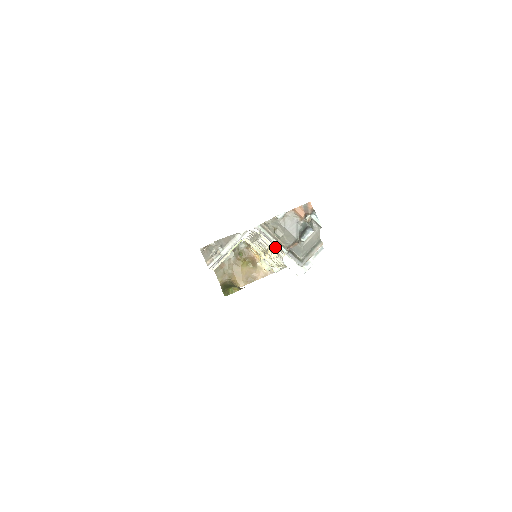
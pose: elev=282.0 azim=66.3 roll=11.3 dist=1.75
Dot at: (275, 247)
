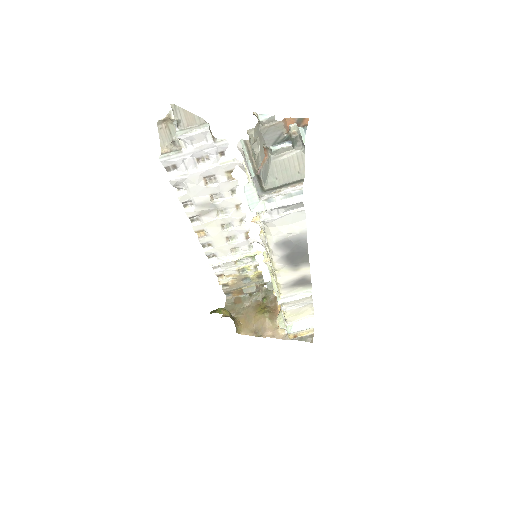
Dot at: occluded
